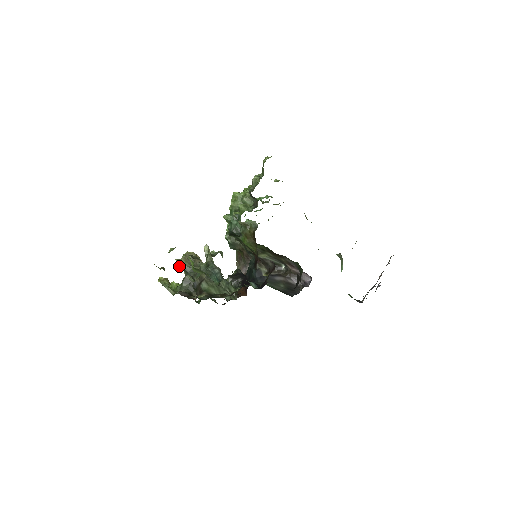
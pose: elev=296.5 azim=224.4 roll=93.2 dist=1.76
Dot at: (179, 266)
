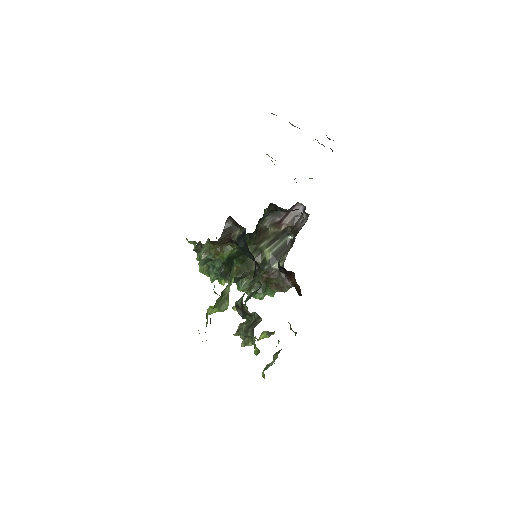
Dot at: occluded
